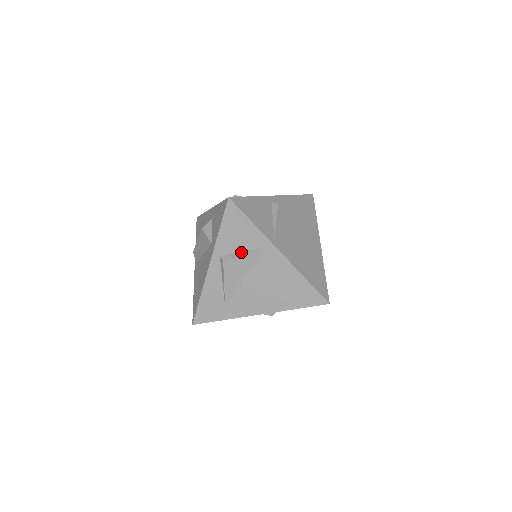
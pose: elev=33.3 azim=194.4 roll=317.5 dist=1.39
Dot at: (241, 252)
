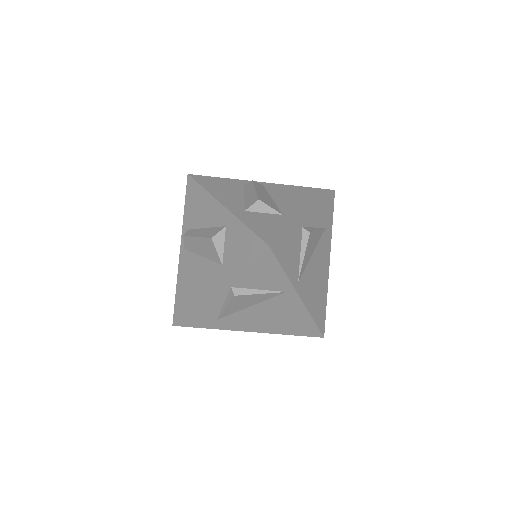
Dot at: (257, 289)
